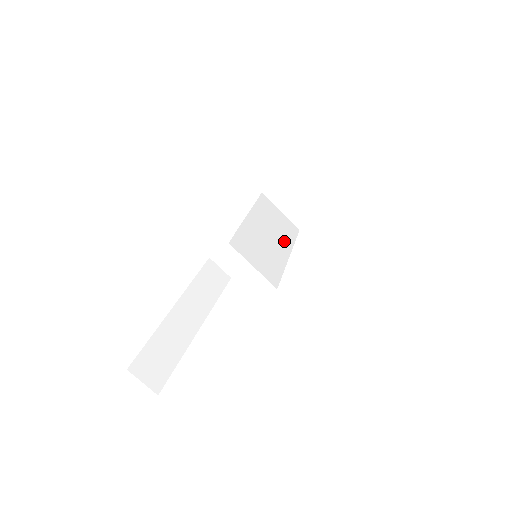
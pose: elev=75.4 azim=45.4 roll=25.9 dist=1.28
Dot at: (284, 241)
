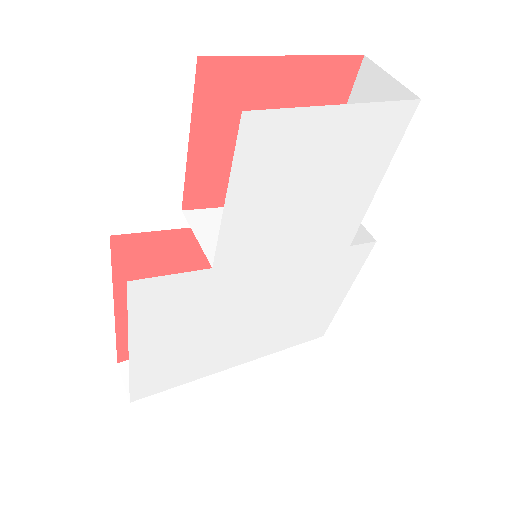
Dot at: occluded
